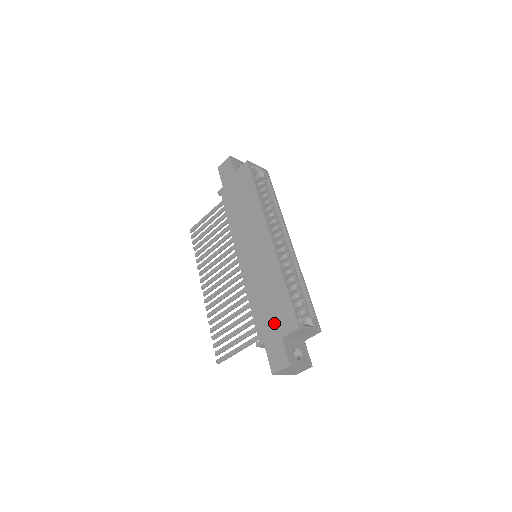
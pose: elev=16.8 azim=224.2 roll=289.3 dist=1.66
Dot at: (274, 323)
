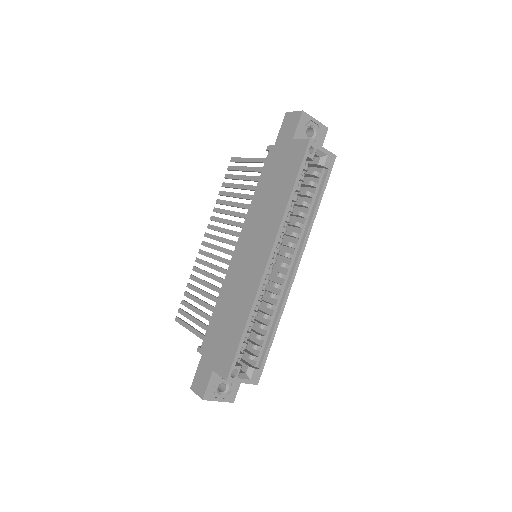
Dot at: (217, 349)
